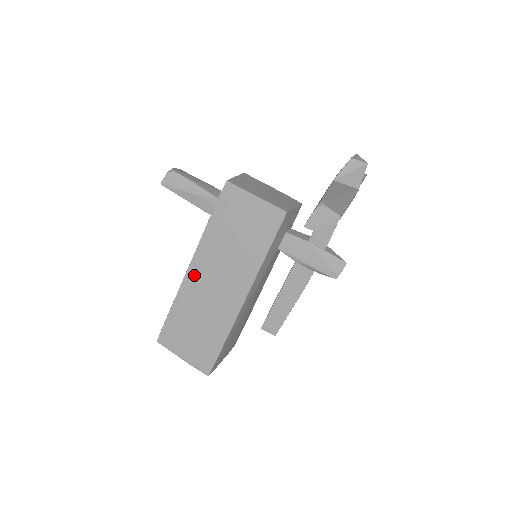
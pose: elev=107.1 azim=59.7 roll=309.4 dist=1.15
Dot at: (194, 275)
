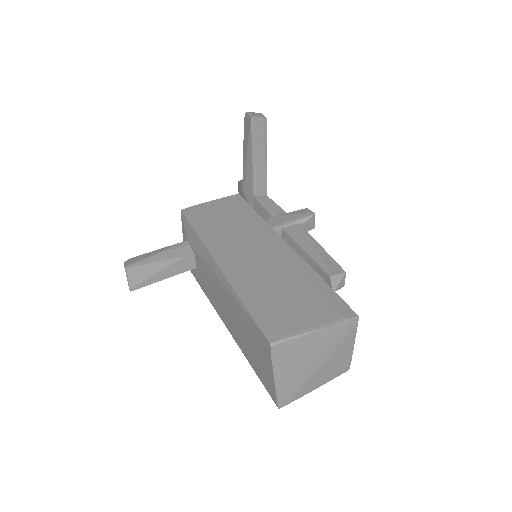
Dot at: (227, 262)
